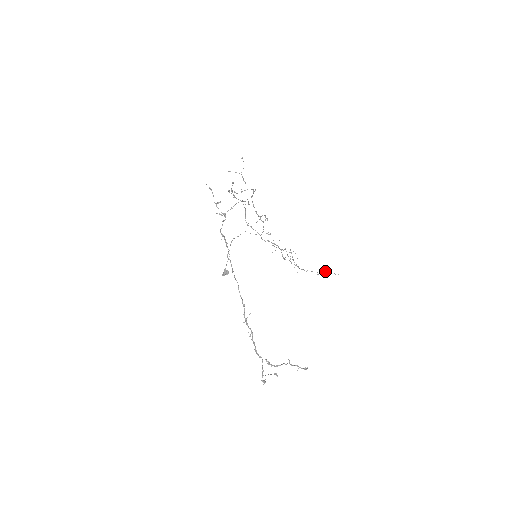
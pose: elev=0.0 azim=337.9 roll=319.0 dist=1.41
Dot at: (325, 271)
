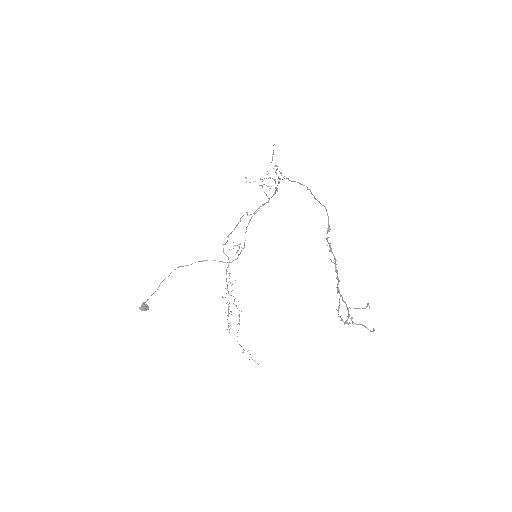
Dot at: (250, 354)
